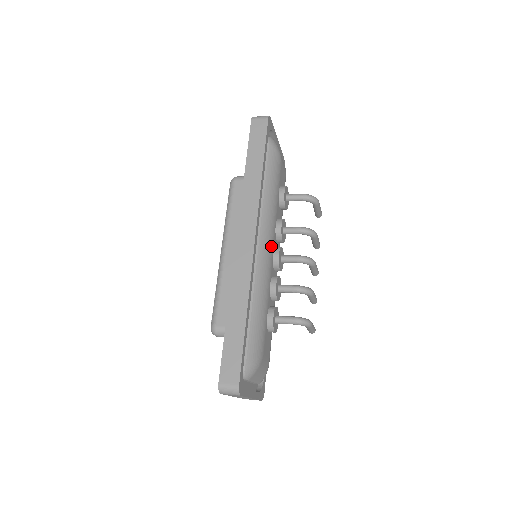
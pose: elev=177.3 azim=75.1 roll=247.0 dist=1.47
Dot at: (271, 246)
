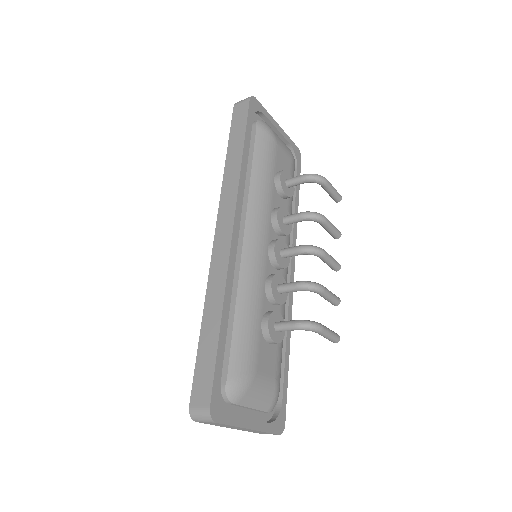
Dot at: (263, 239)
